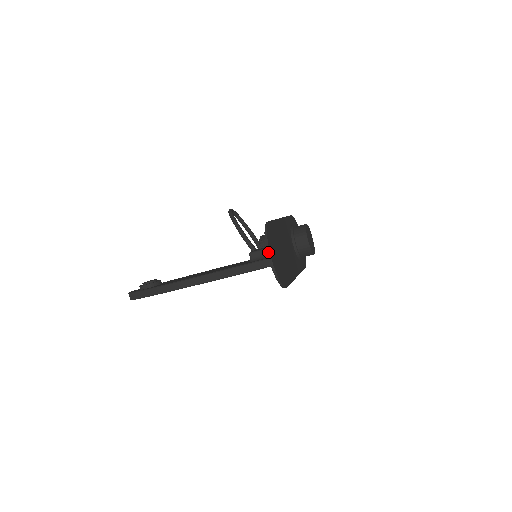
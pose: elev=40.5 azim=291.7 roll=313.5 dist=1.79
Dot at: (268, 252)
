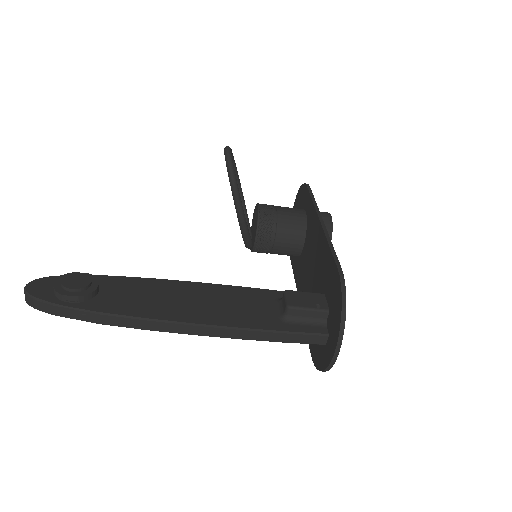
Dot at: (339, 344)
